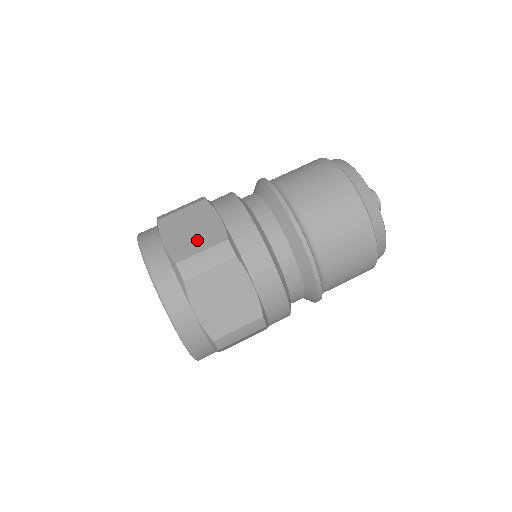
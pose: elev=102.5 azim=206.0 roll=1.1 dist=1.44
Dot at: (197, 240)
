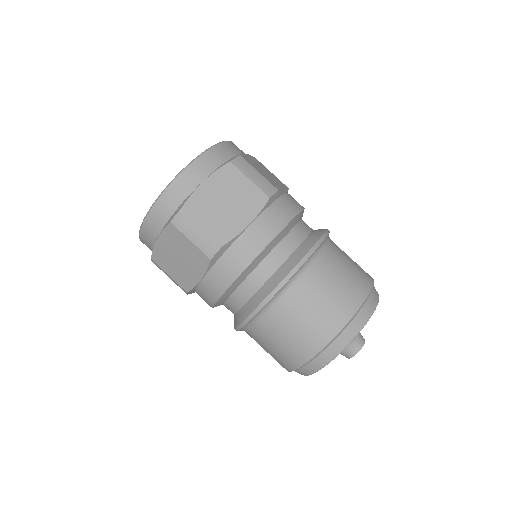
Dot at: (263, 173)
